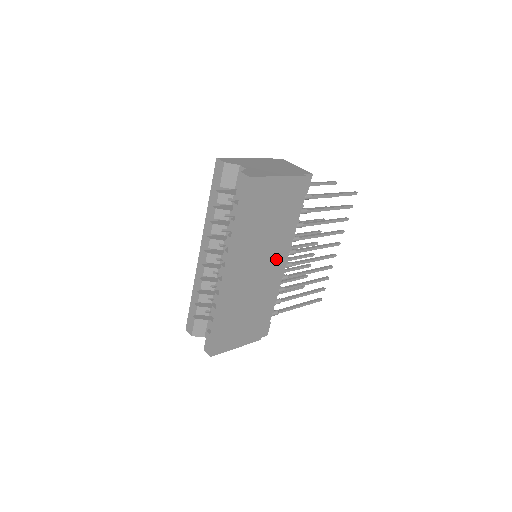
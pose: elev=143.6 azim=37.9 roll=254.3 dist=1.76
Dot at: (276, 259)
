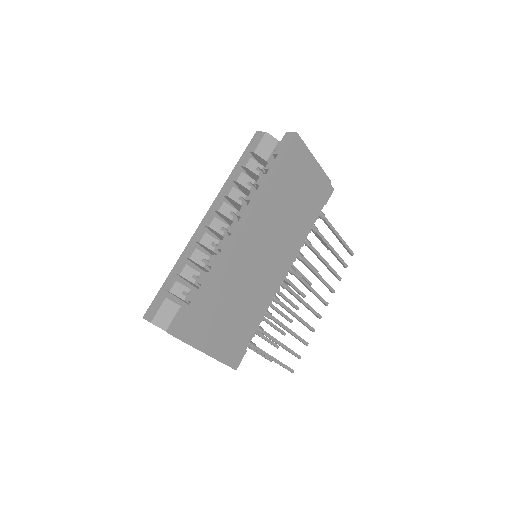
Dot at: (282, 256)
